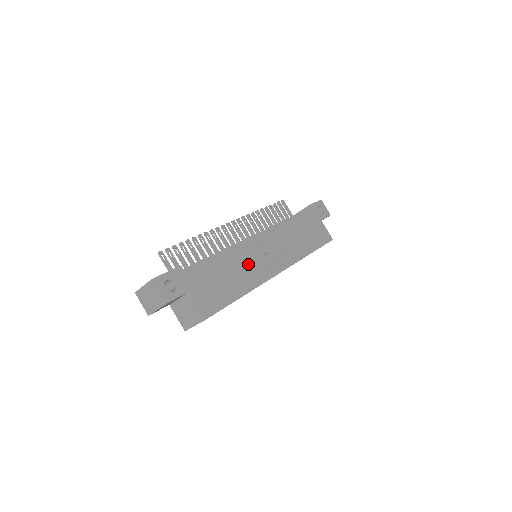
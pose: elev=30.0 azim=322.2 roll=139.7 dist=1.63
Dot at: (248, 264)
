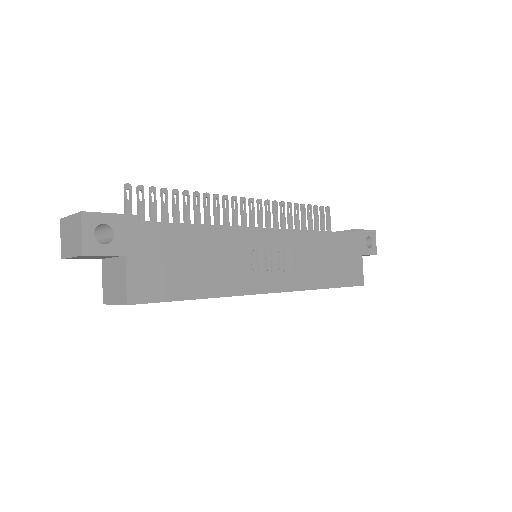
Dot at: (236, 261)
